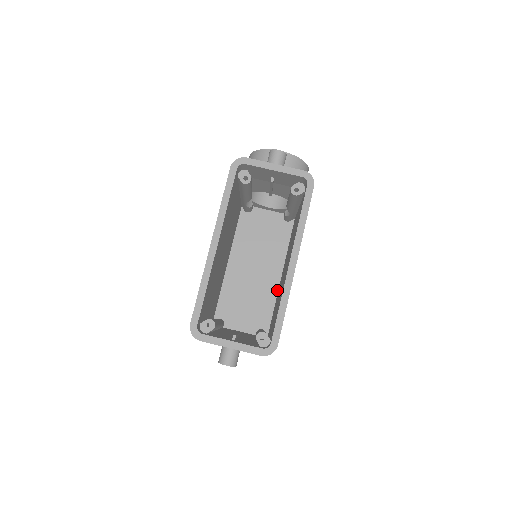
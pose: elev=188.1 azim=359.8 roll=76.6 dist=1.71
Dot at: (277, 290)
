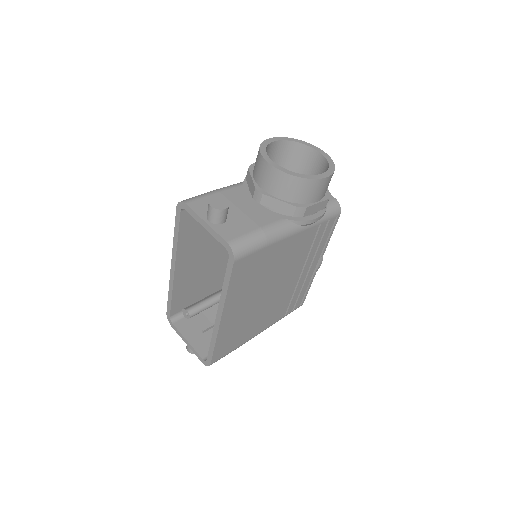
Dot at: occluded
